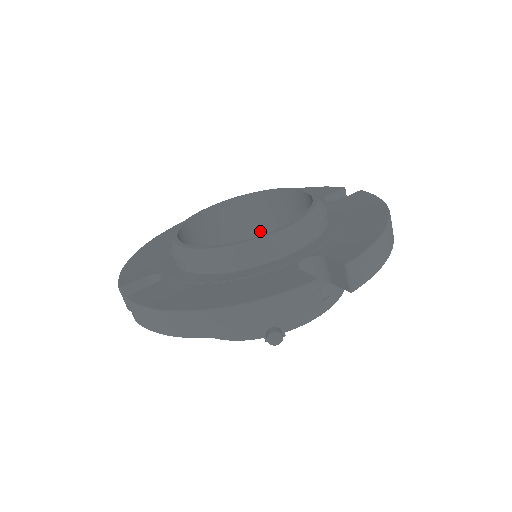
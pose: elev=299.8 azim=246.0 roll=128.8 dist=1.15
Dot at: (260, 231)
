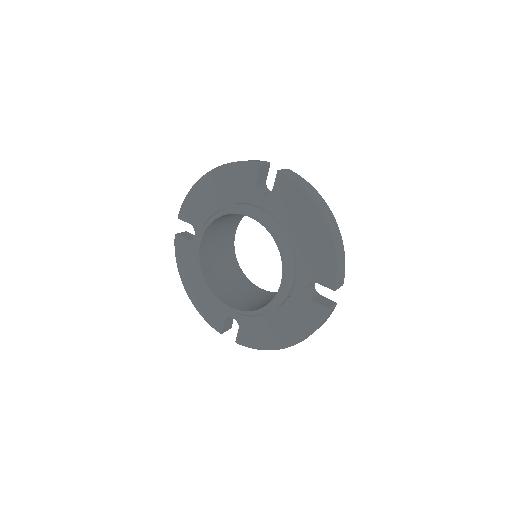
Dot at: (229, 218)
